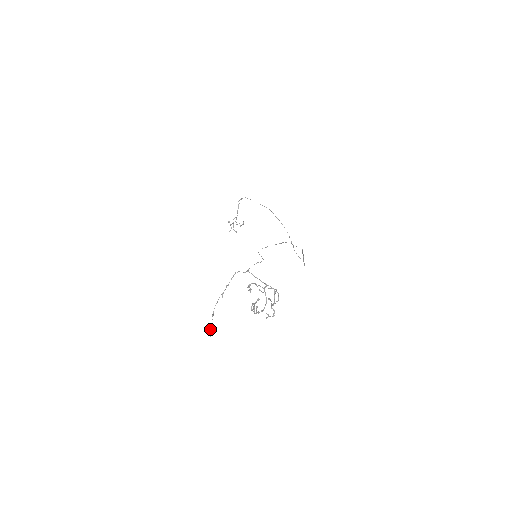
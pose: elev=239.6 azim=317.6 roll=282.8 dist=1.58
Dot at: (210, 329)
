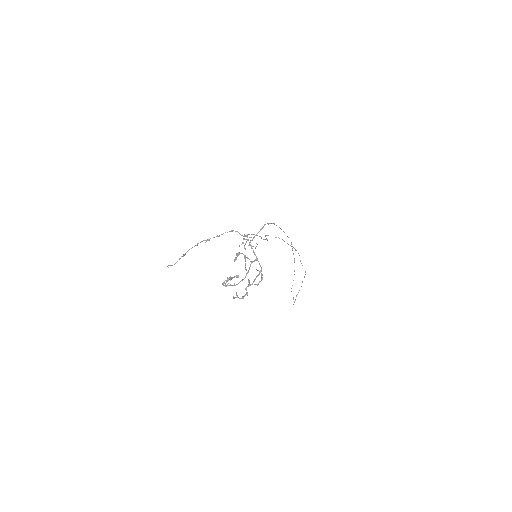
Dot at: (172, 265)
